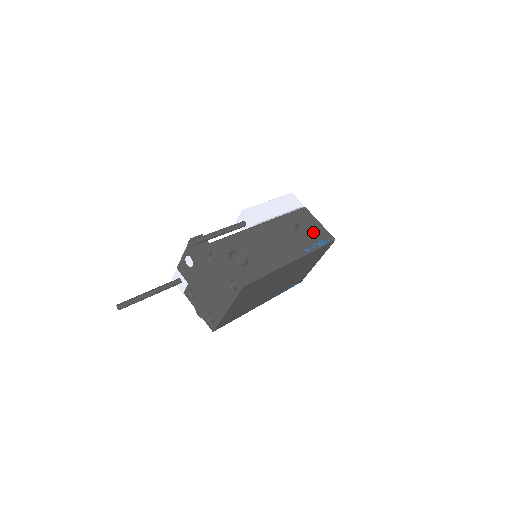
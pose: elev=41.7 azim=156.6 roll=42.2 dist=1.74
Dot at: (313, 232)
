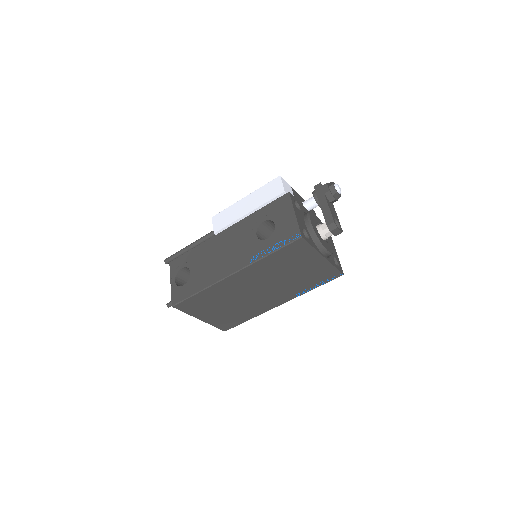
Dot at: (277, 230)
